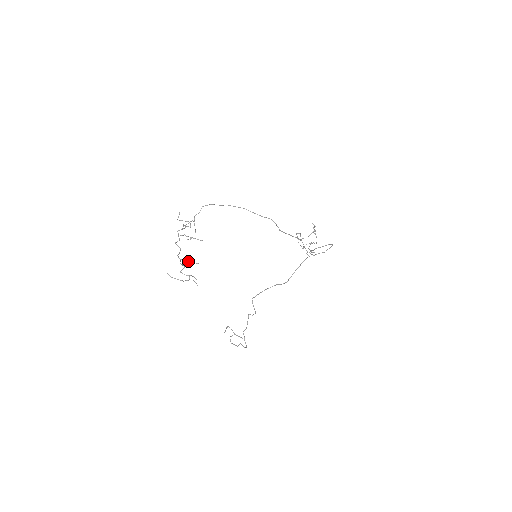
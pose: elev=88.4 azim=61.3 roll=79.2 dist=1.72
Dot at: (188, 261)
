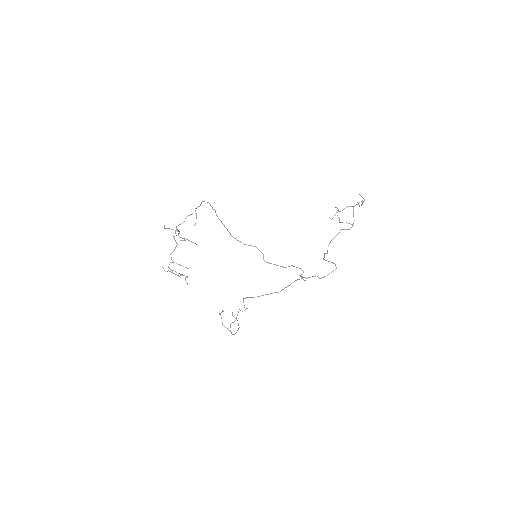
Dot at: (178, 264)
